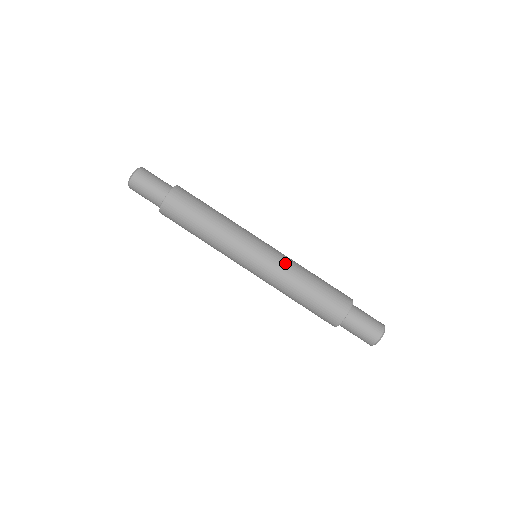
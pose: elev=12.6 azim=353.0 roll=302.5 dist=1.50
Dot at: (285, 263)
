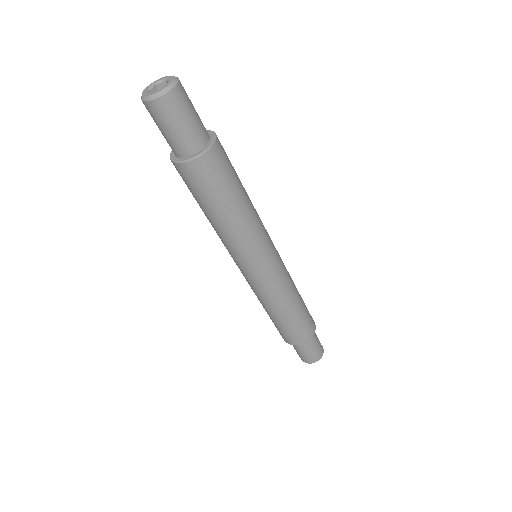
Dot at: (278, 290)
